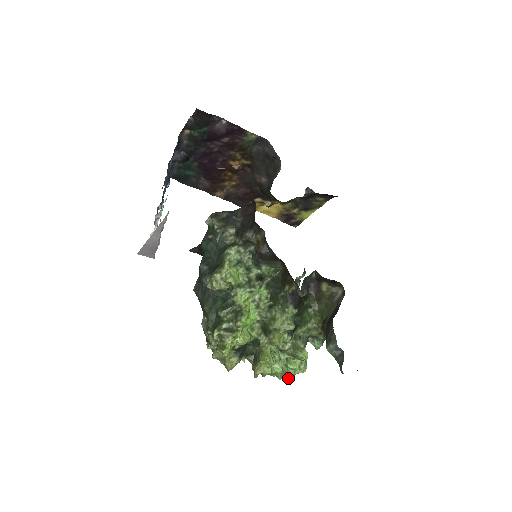
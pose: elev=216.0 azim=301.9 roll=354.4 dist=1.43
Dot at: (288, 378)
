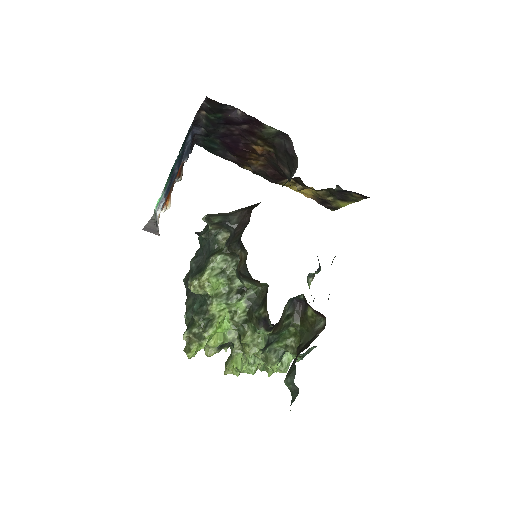
Dot at: (268, 374)
